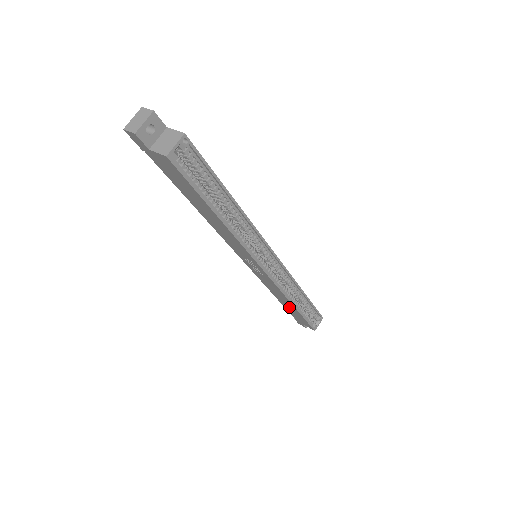
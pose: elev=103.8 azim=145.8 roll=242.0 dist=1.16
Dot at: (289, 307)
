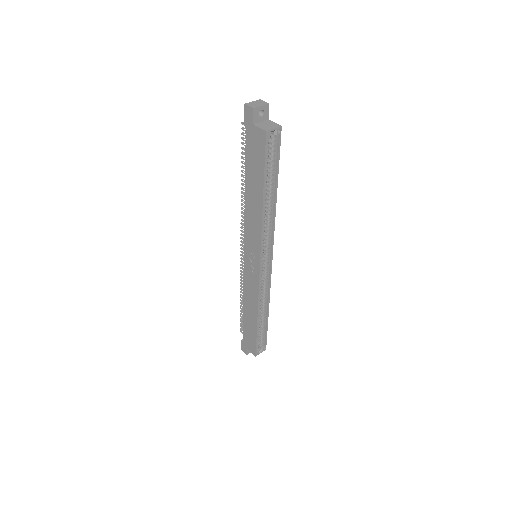
Dot at: (249, 321)
